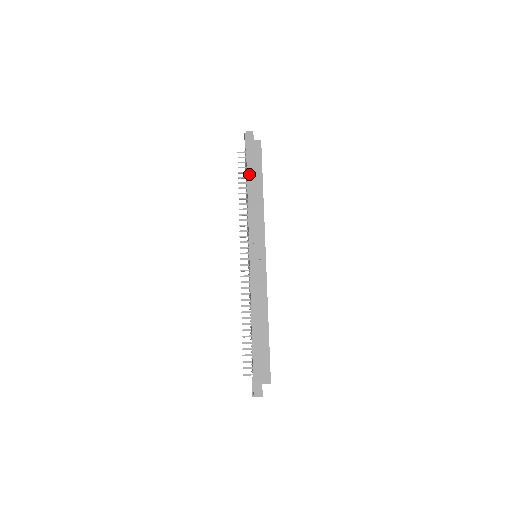
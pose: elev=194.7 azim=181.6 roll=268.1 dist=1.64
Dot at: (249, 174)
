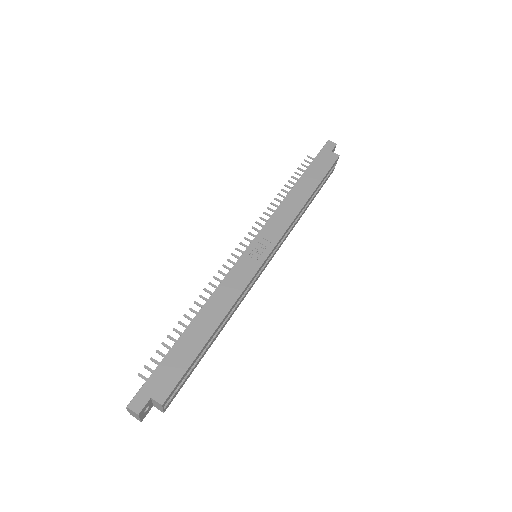
Dot at: (305, 175)
